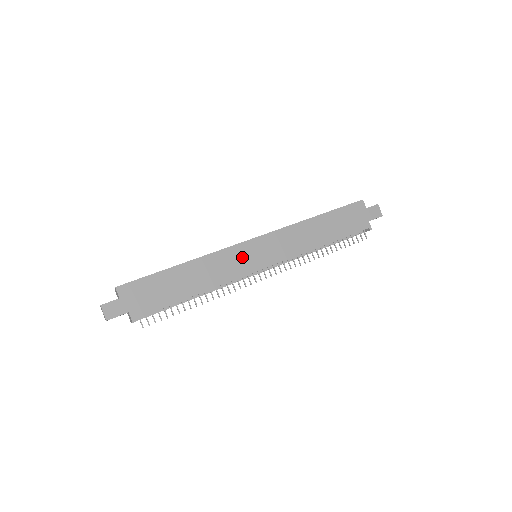
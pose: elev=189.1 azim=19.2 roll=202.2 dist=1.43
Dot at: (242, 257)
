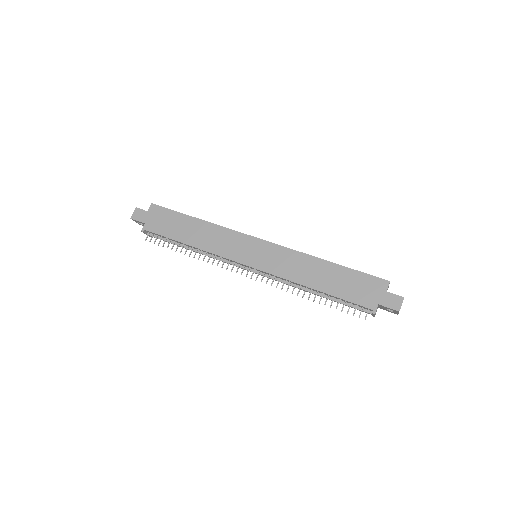
Dot at: (240, 245)
